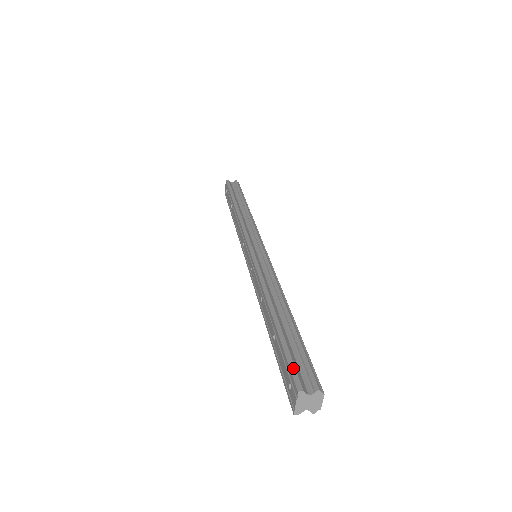
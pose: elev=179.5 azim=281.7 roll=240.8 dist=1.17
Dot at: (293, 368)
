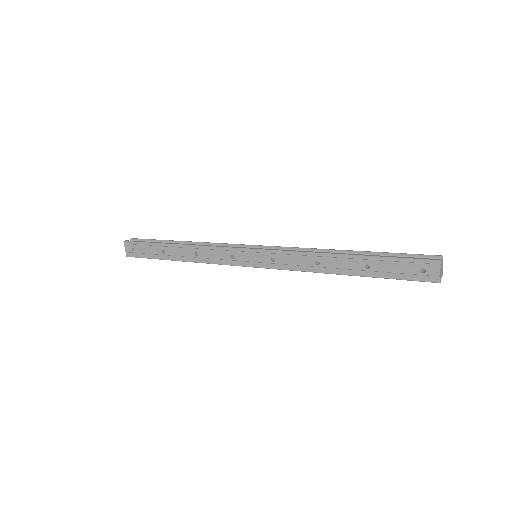
Dot at: (417, 258)
